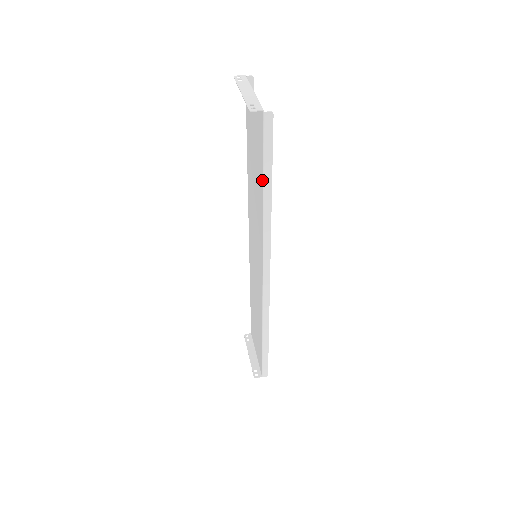
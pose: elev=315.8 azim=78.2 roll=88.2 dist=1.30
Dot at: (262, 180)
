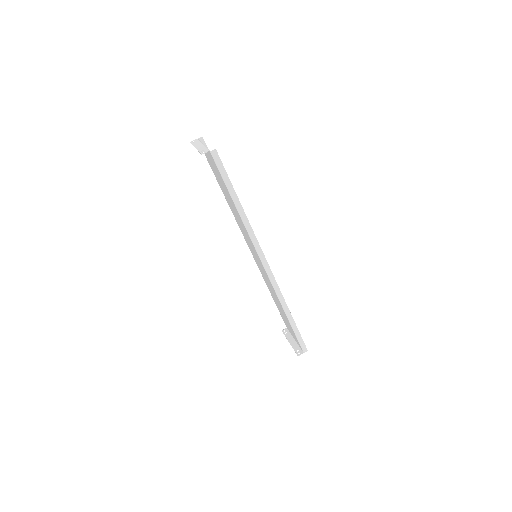
Dot at: (230, 195)
